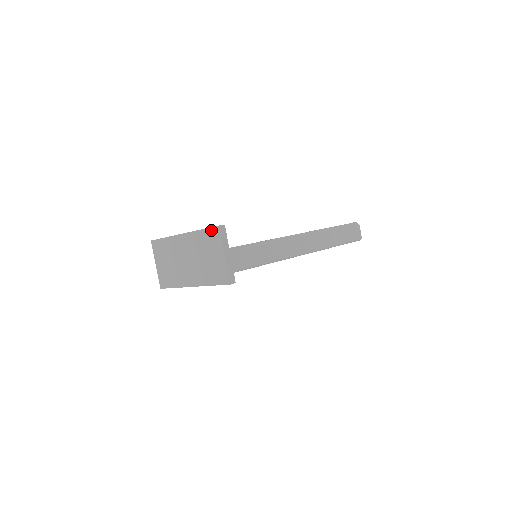
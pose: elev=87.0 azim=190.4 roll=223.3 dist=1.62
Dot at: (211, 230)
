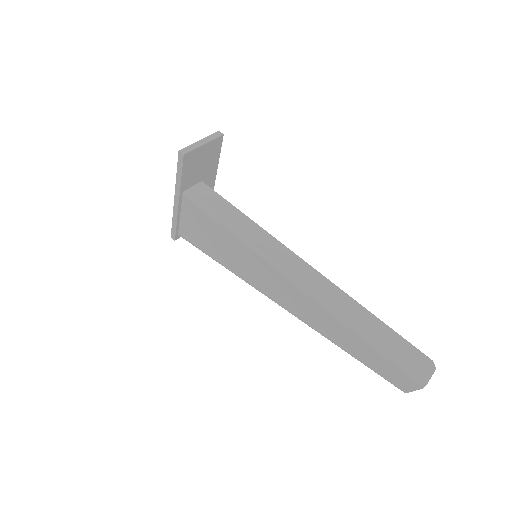
Dot at: occluded
